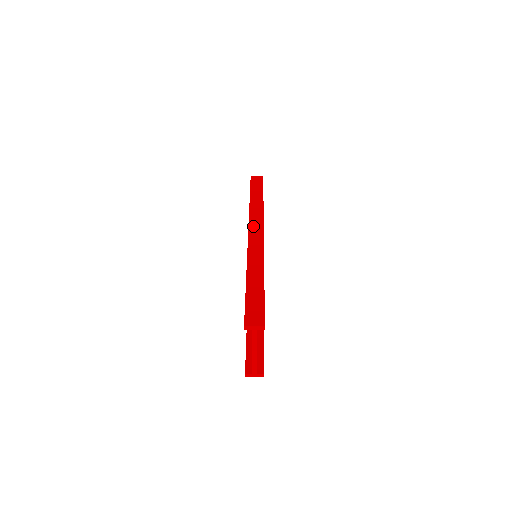
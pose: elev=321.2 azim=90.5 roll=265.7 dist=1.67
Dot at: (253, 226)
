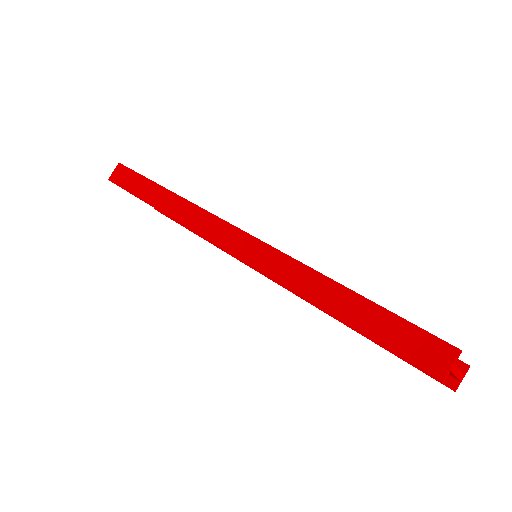
Dot at: (217, 237)
